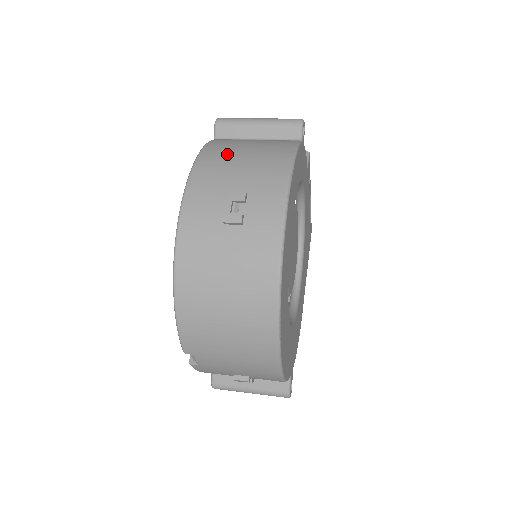
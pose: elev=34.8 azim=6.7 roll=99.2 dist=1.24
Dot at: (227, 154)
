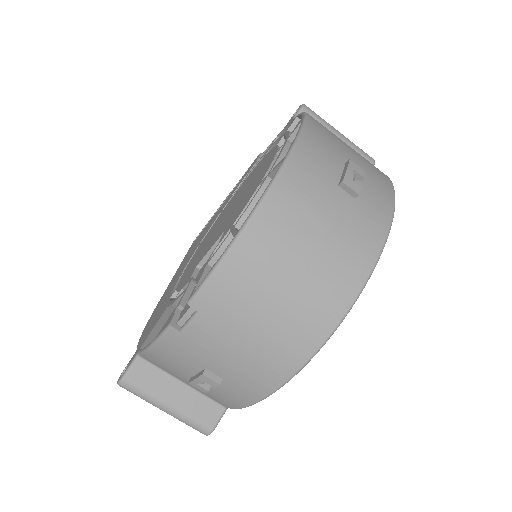
Dot at: occluded
